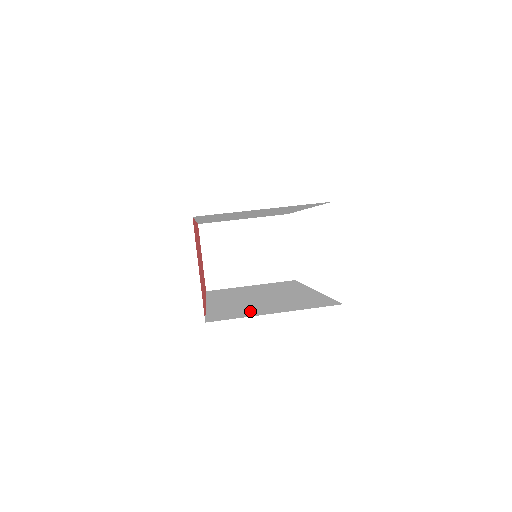
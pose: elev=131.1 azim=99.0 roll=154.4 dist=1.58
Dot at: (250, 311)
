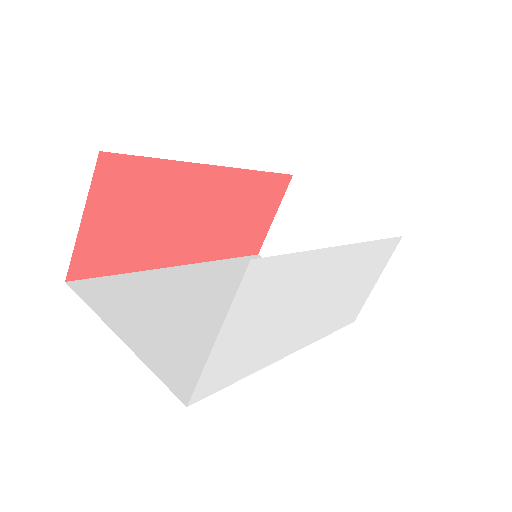
Dot at: (133, 310)
